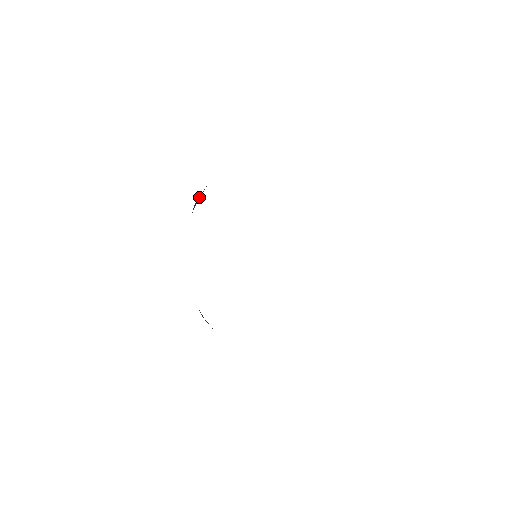
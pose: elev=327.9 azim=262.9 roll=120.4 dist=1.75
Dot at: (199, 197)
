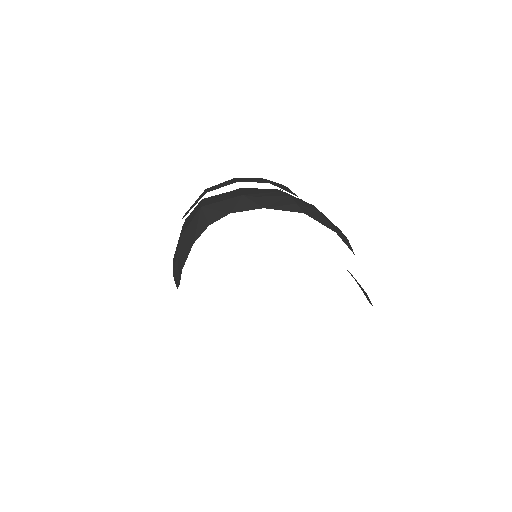
Dot at: (175, 271)
